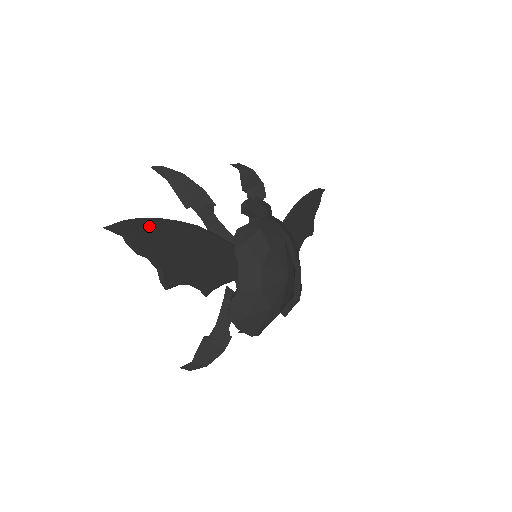
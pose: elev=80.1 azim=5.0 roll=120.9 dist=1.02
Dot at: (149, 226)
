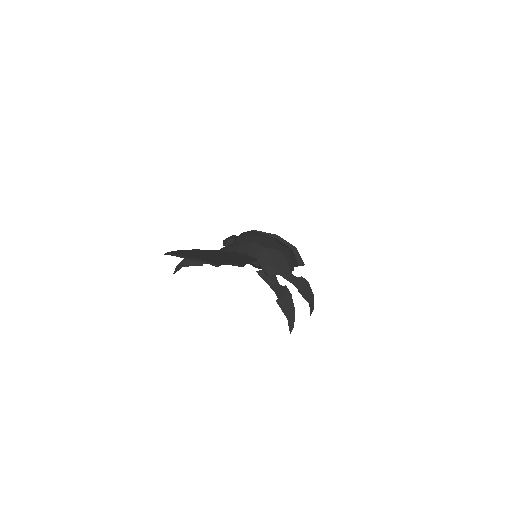
Dot at: (182, 251)
